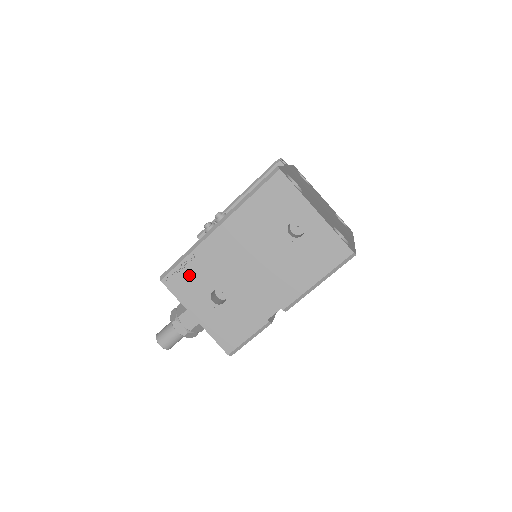
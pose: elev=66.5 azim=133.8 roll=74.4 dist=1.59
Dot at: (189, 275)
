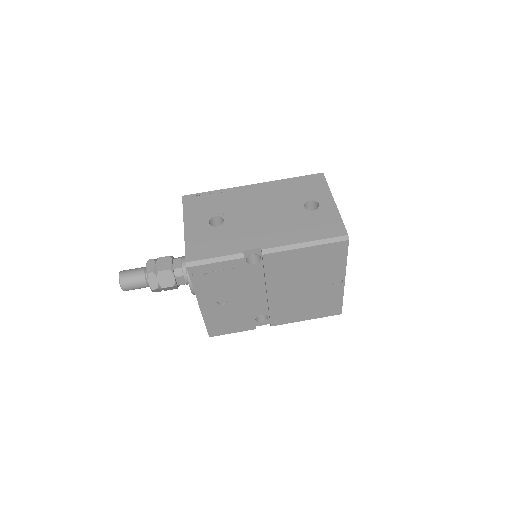
Dot at: (207, 201)
